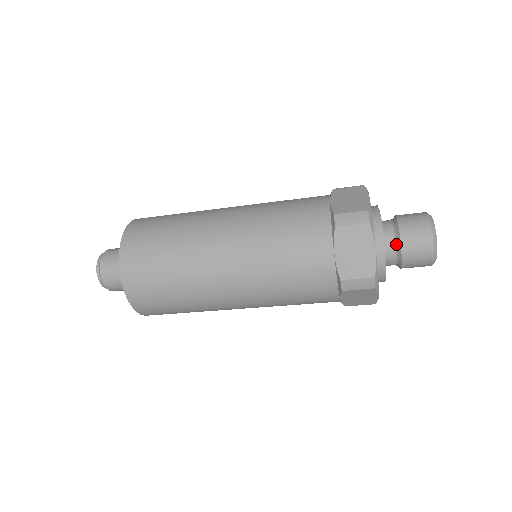
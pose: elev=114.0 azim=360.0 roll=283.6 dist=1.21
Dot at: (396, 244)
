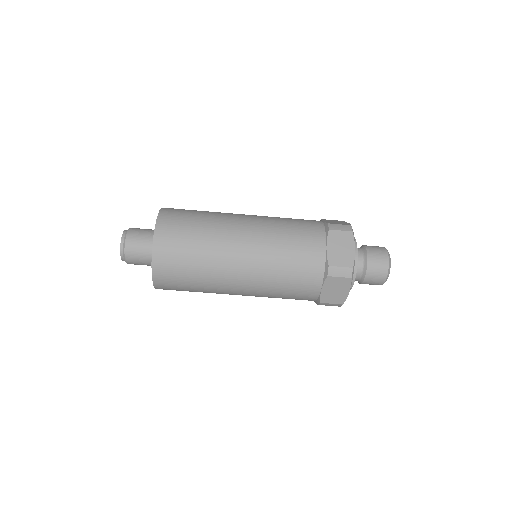
Dot at: (364, 259)
